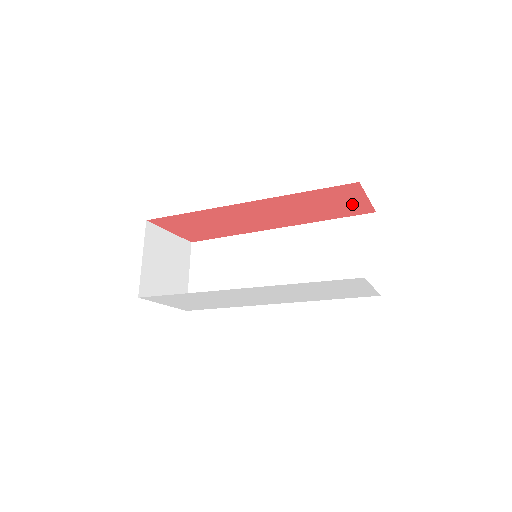
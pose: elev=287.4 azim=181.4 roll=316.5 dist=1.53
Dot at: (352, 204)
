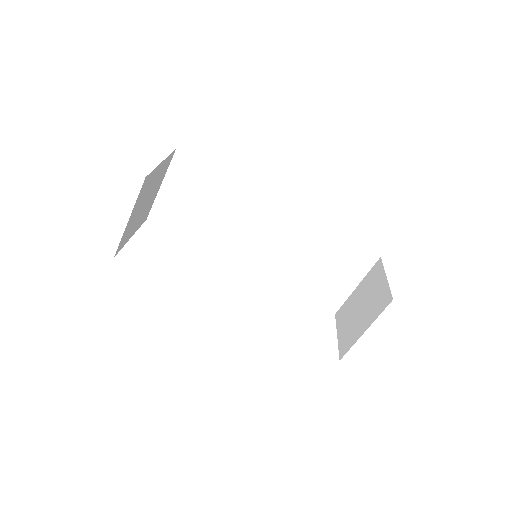
Dot at: occluded
